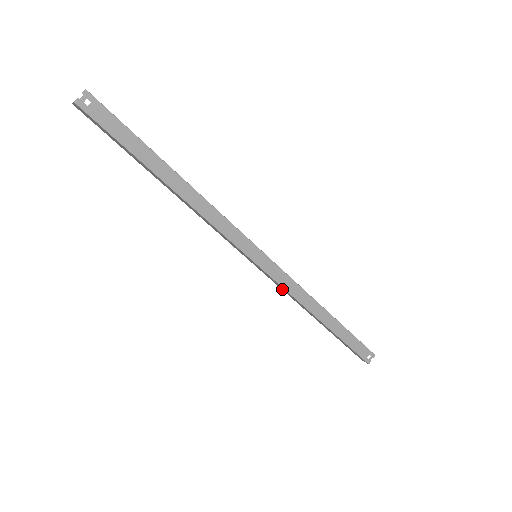
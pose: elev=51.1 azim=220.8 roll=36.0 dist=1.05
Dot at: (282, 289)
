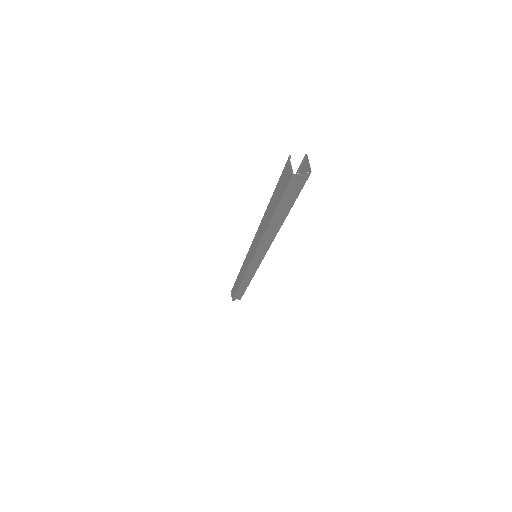
Dot at: (244, 265)
